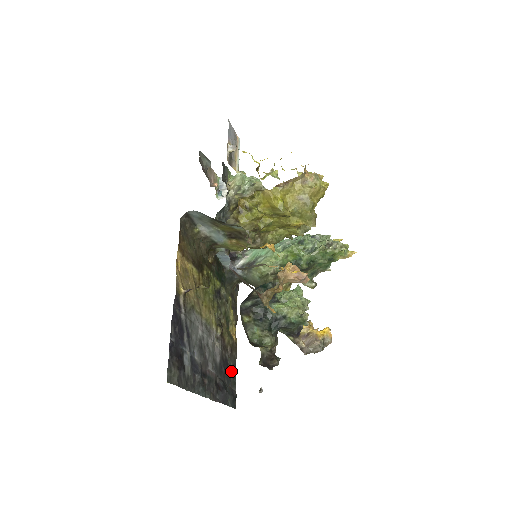
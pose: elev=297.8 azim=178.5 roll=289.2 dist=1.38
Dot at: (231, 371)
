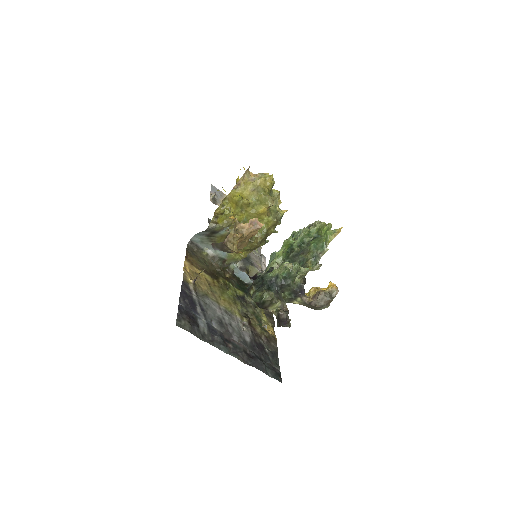
Dot at: (270, 354)
